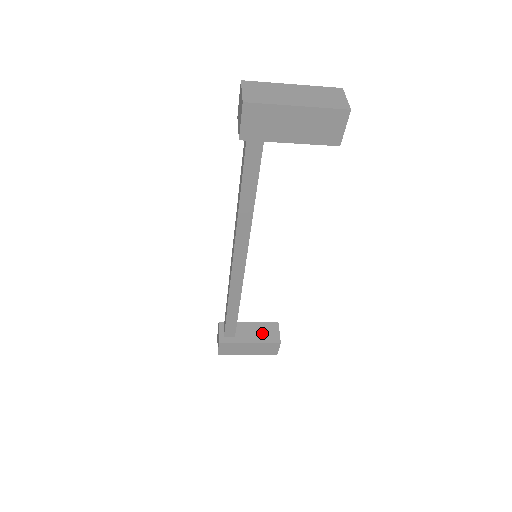
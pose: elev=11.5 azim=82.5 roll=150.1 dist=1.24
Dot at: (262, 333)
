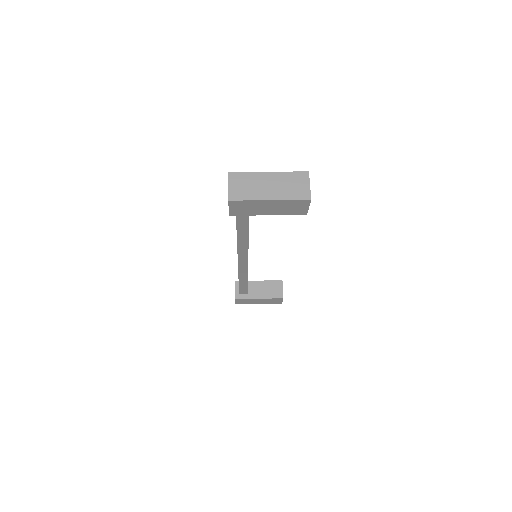
Dot at: (269, 290)
